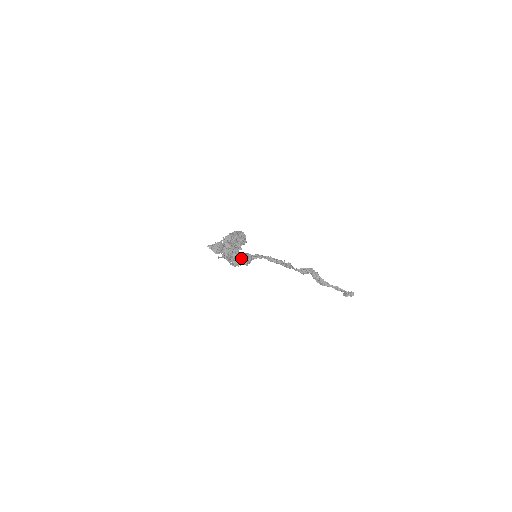
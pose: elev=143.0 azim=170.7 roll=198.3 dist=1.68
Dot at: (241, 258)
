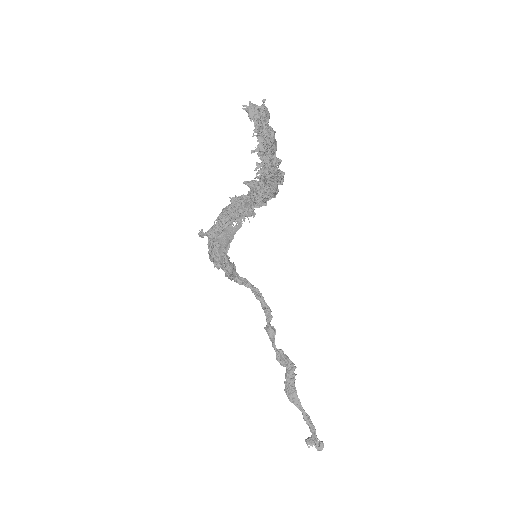
Dot at: (228, 256)
